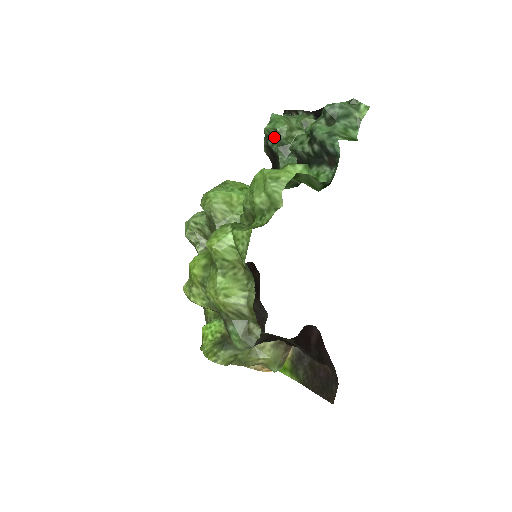
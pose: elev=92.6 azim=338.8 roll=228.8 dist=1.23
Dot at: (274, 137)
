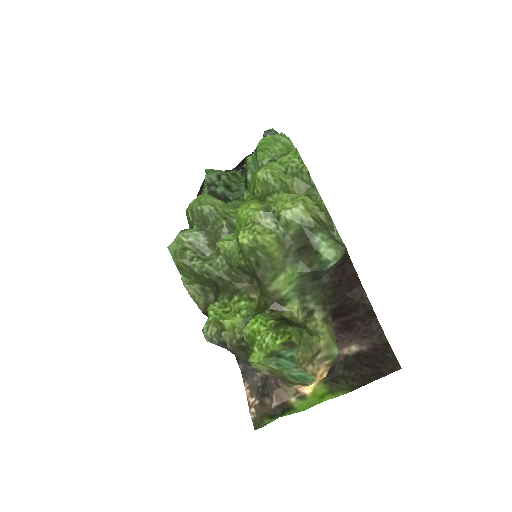
Dot at: (215, 183)
